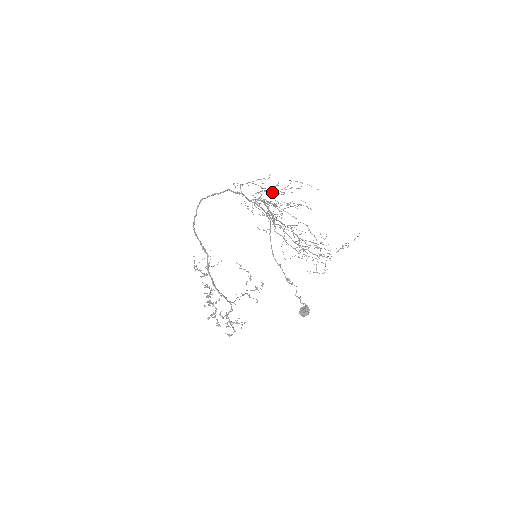
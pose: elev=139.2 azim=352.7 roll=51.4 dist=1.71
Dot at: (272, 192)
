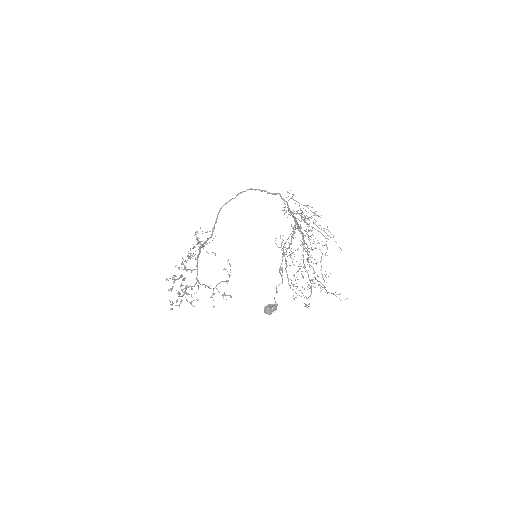
Dot at: (312, 217)
